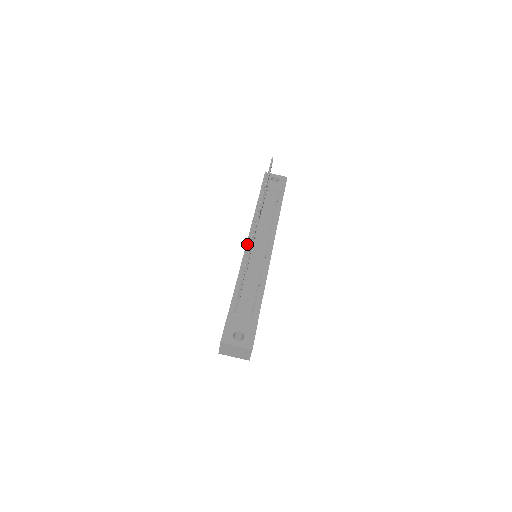
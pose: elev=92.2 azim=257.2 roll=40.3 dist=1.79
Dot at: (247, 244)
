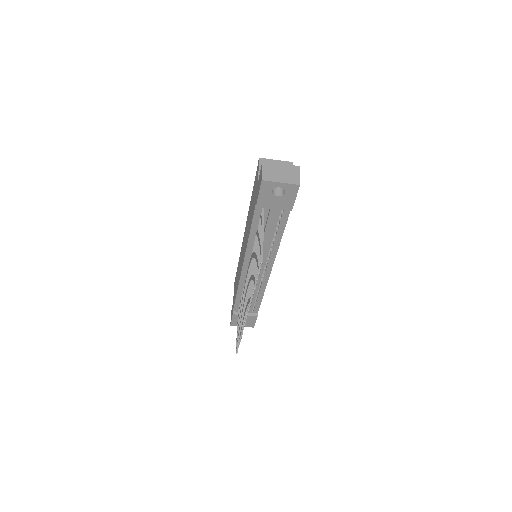
Dot at: (243, 267)
